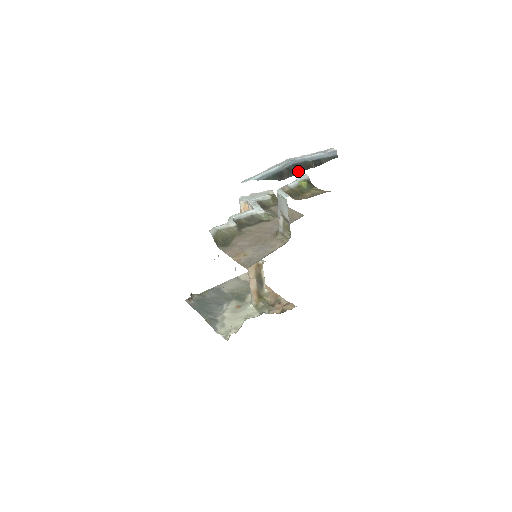
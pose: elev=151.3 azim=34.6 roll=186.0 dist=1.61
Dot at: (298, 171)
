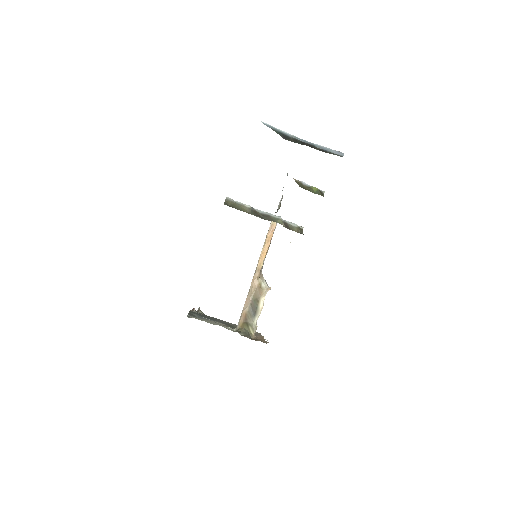
Dot at: (302, 144)
